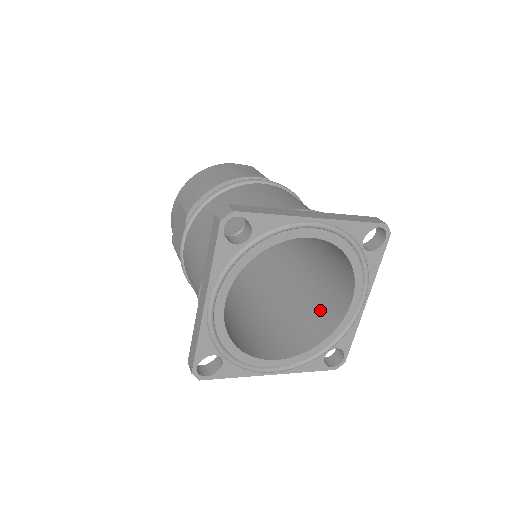
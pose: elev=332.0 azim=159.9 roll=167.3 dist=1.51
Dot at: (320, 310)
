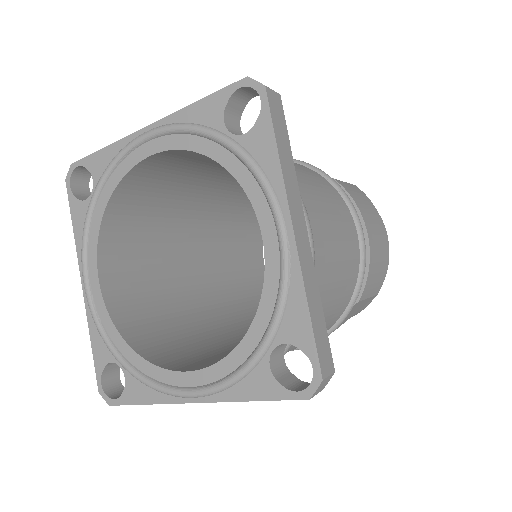
Dot at: occluded
